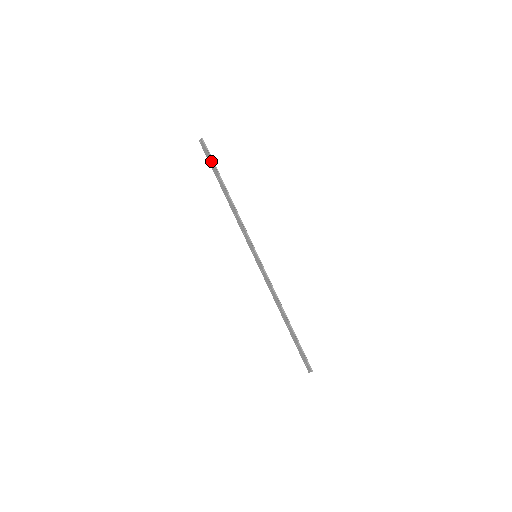
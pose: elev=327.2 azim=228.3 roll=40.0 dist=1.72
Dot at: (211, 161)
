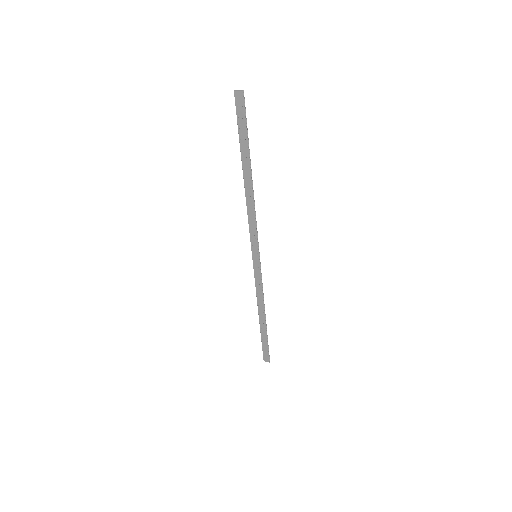
Dot at: (244, 129)
